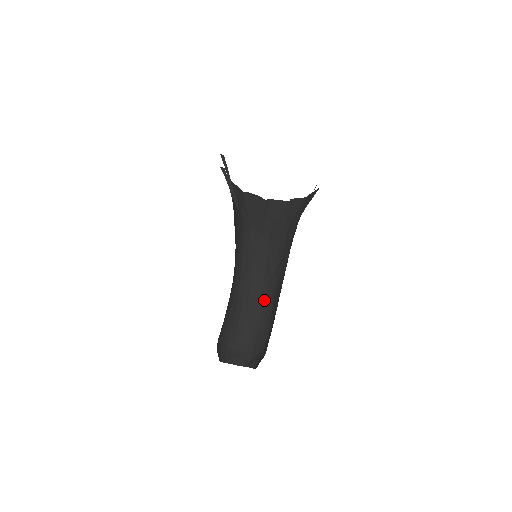
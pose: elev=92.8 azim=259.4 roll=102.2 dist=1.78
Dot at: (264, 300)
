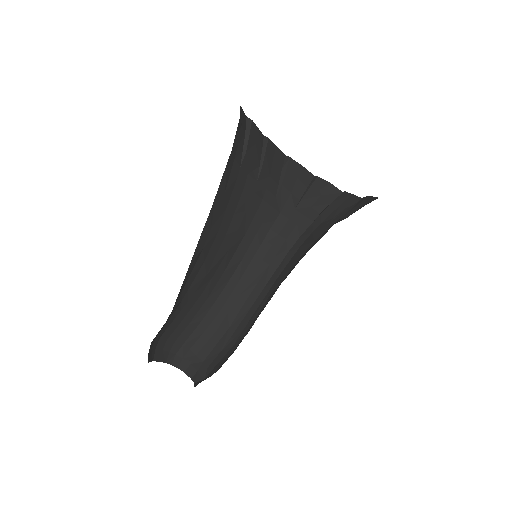
Dot at: (255, 315)
